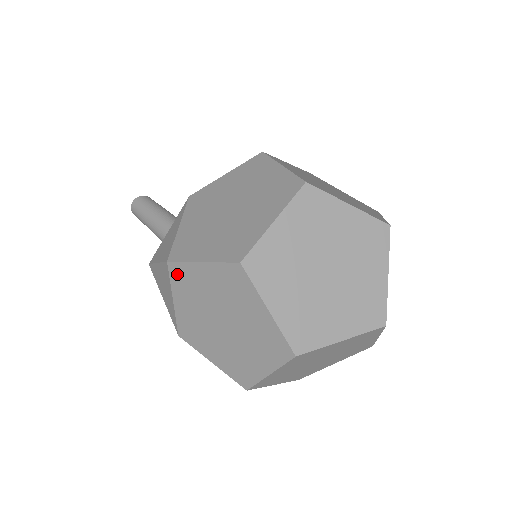
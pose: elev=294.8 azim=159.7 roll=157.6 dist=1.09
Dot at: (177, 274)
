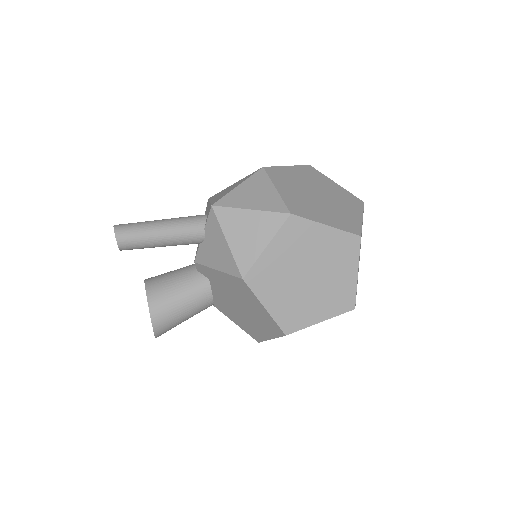
Dot at: (273, 173)
